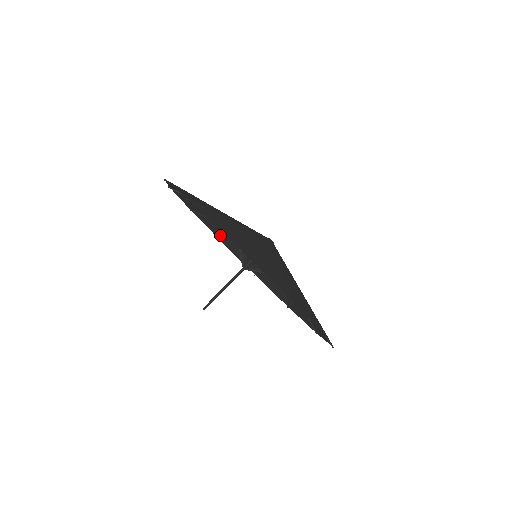
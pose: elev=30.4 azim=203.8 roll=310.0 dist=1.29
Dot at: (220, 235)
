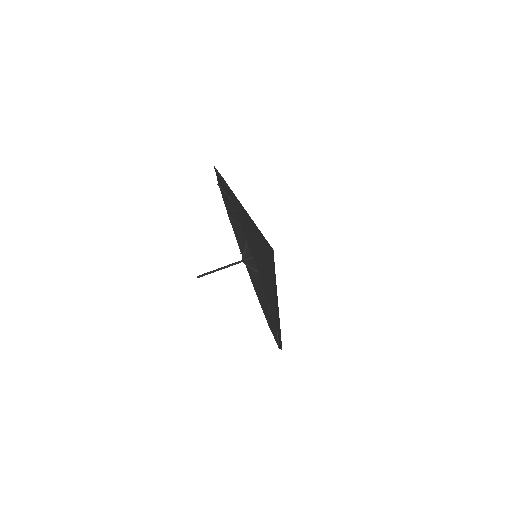
Dot at: (242, 246)
